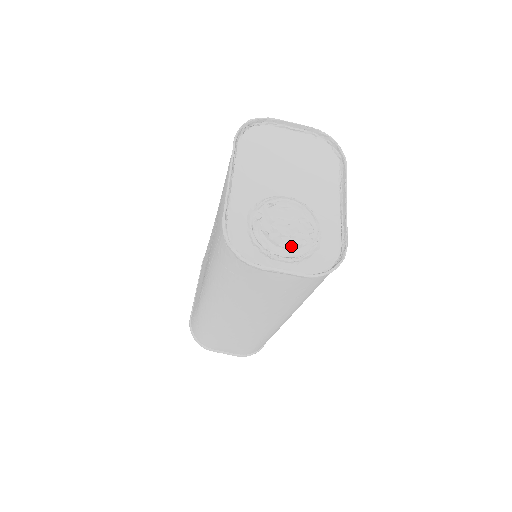
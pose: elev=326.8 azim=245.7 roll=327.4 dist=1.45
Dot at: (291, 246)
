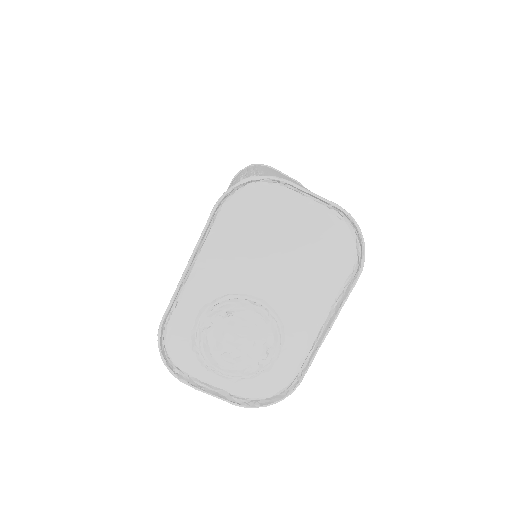
Dot at: (231, 369)
